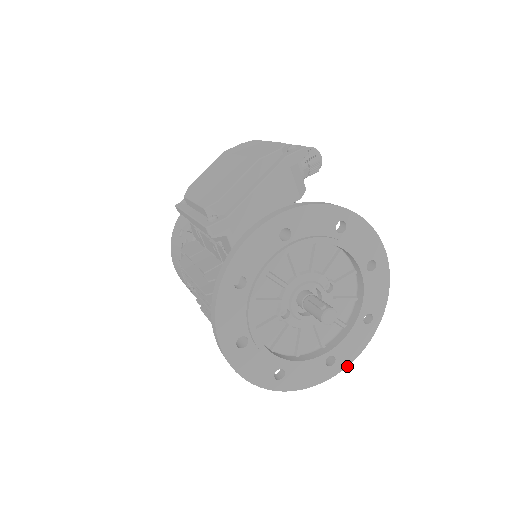
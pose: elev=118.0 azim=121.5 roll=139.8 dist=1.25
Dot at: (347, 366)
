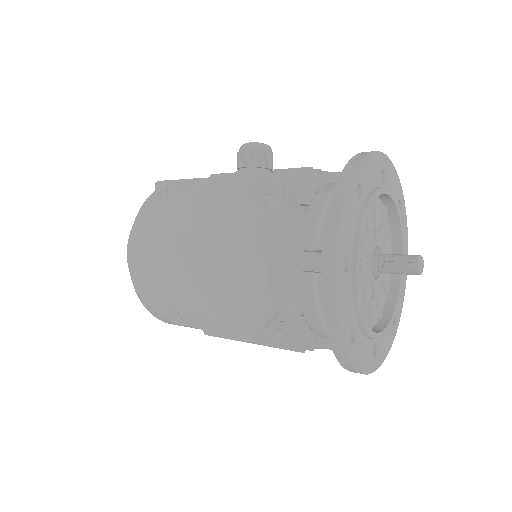
Dot at: occluded
